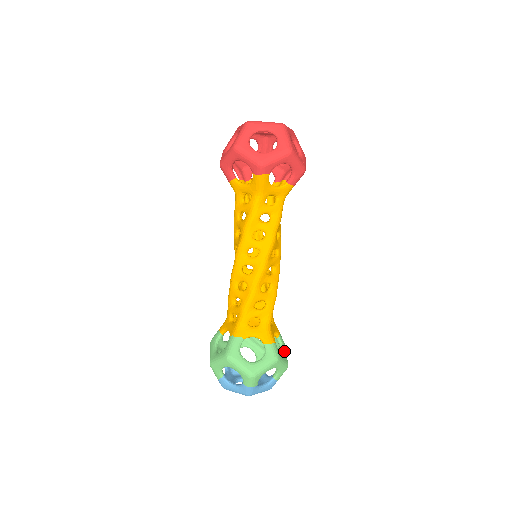
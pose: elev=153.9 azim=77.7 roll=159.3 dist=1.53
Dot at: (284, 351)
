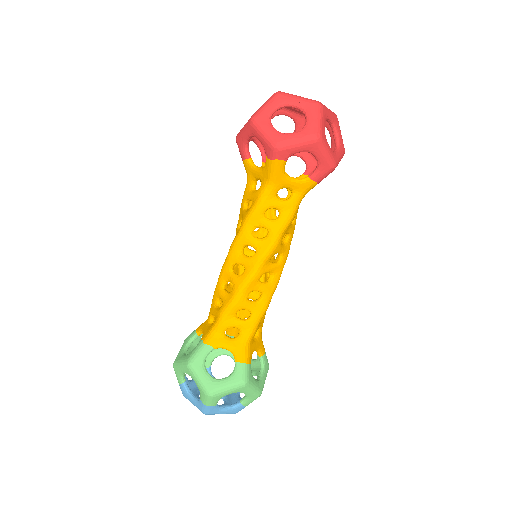
Dot at: (263, 375)
